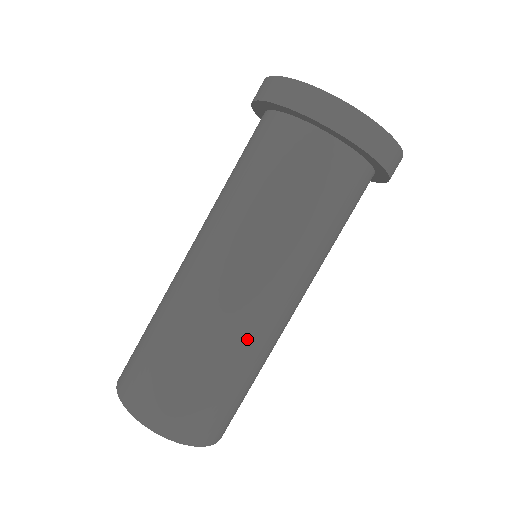
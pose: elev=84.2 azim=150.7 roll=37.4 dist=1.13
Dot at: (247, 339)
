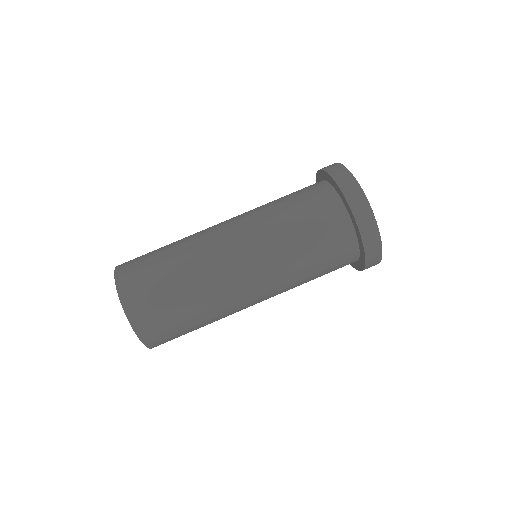
Dot at: occluded
